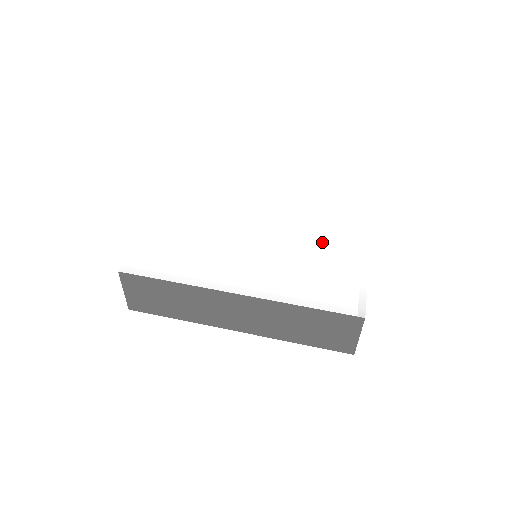
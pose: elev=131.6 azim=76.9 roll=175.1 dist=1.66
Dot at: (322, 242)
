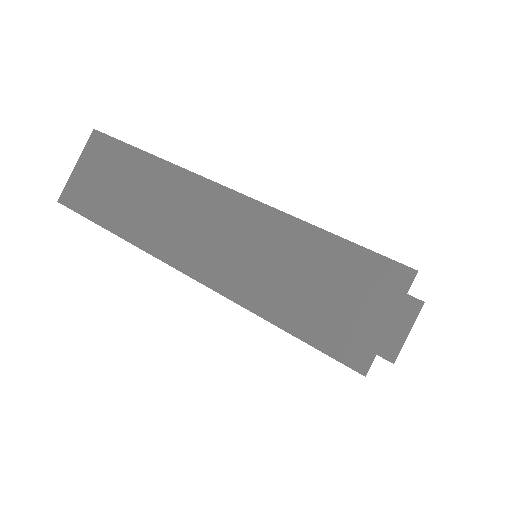
Dot at: occluded
